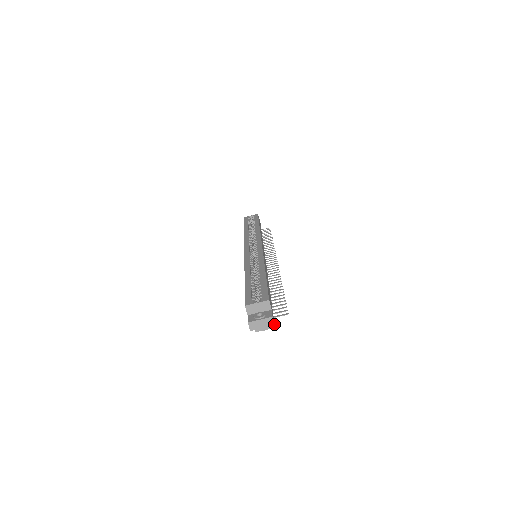
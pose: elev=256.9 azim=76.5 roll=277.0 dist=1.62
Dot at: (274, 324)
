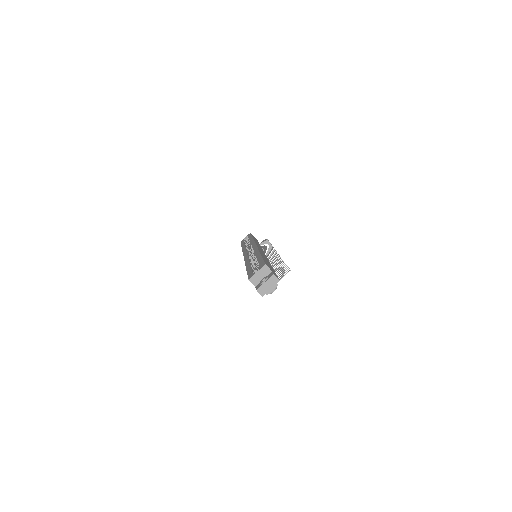
Dot at: (279, 280)
